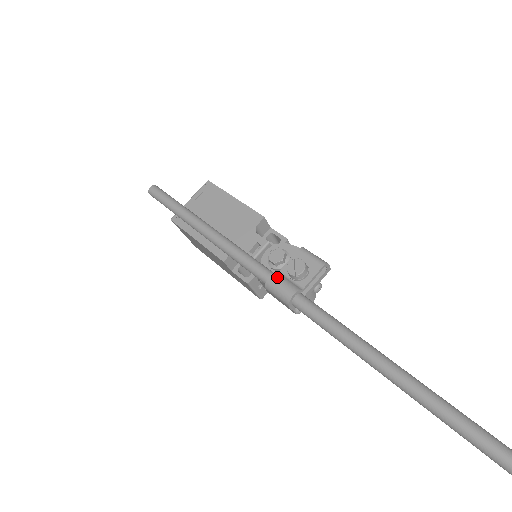
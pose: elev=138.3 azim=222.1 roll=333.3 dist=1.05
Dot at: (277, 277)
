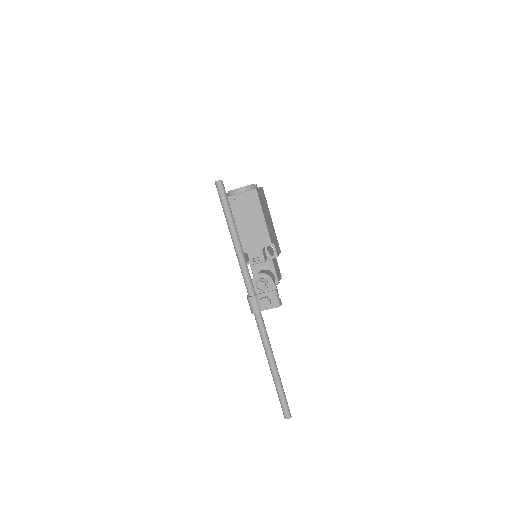
Dot at: (254, 299)
